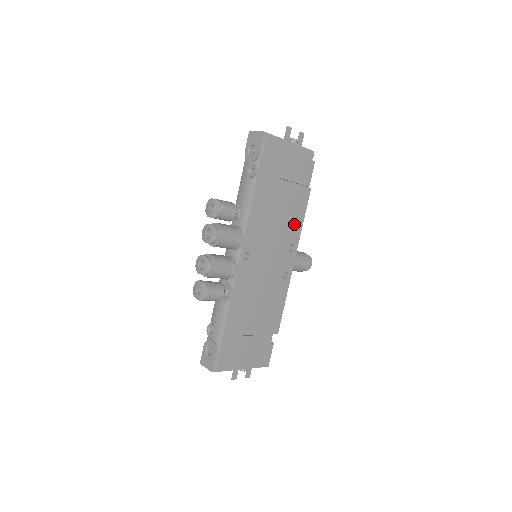
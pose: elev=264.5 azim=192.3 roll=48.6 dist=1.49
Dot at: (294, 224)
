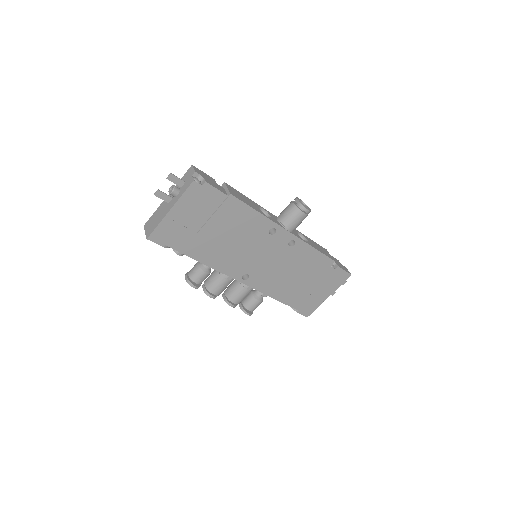
Dot at: (253, 223)
